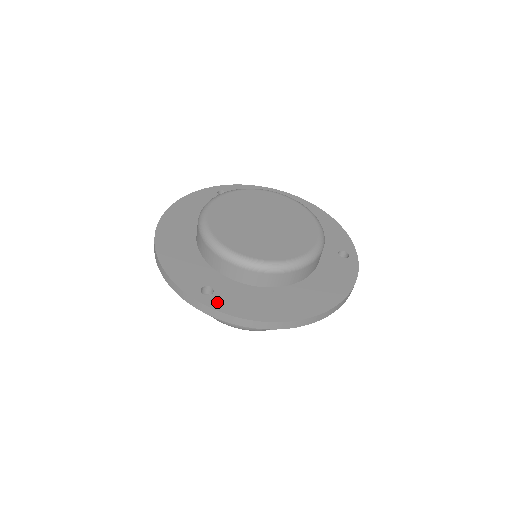
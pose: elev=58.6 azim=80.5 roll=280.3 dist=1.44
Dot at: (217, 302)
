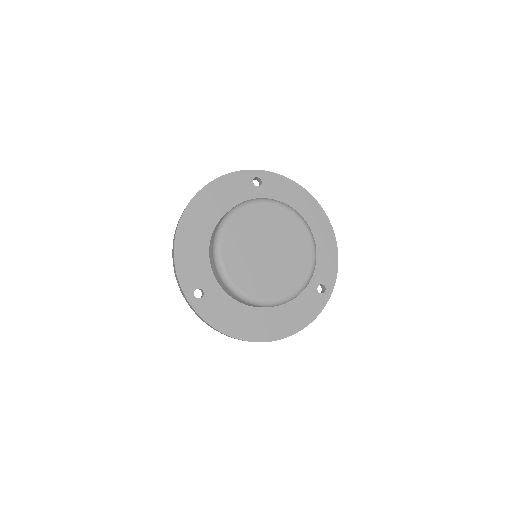
Dot at: (202, 307)
